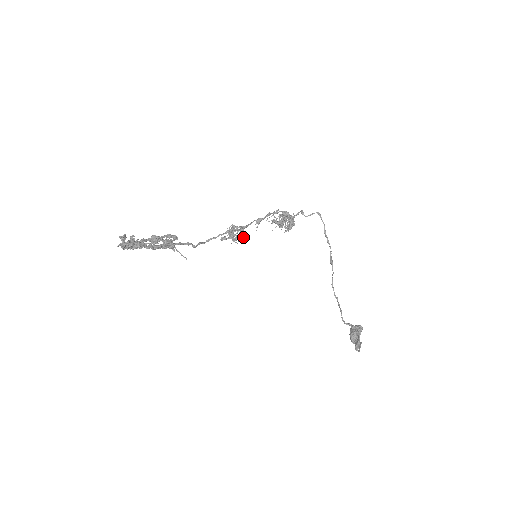
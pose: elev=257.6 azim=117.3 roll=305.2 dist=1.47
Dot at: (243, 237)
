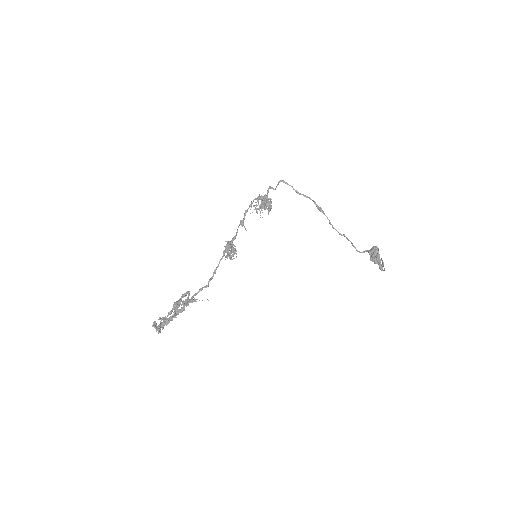
Dot at: occluded
